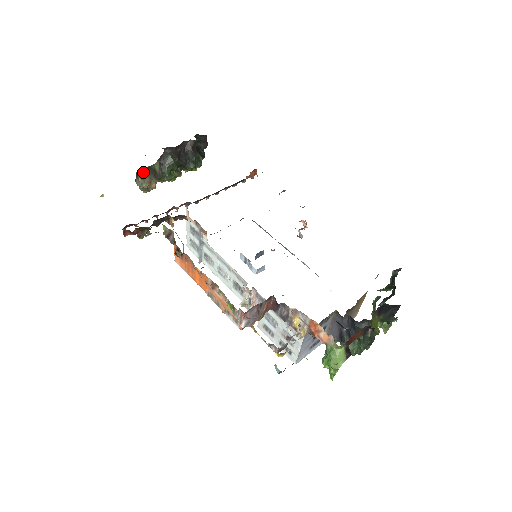
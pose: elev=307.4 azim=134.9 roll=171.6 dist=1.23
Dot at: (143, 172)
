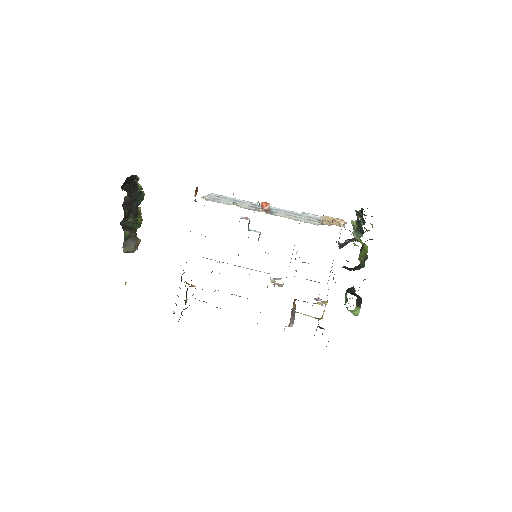
Dot at: (127, 249)
